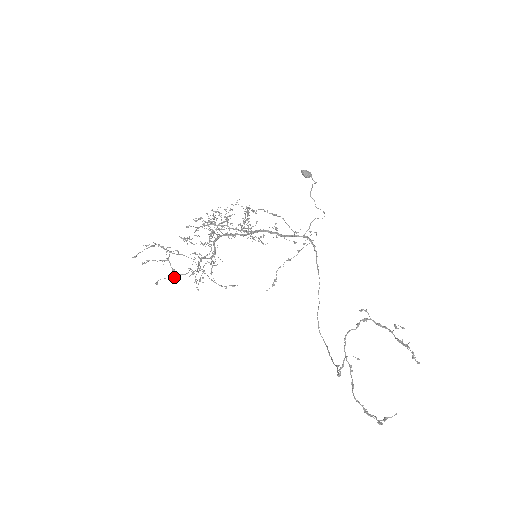
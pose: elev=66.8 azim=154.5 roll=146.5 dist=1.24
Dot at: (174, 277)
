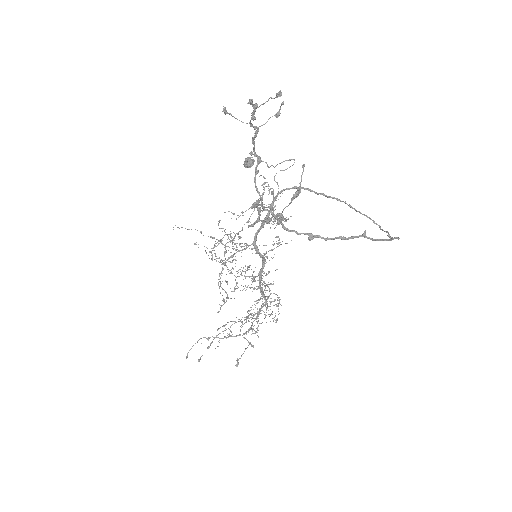
Dot at: (211, 343)
